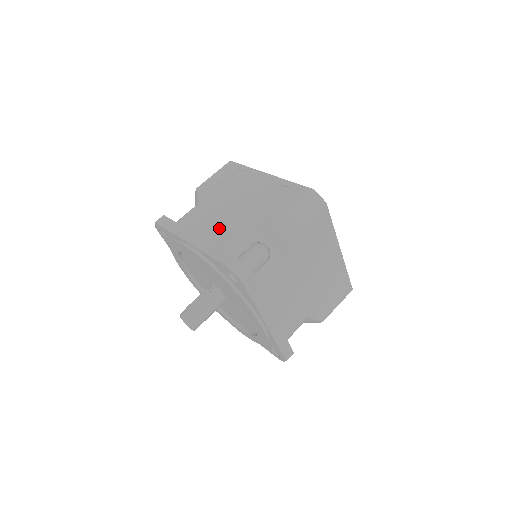
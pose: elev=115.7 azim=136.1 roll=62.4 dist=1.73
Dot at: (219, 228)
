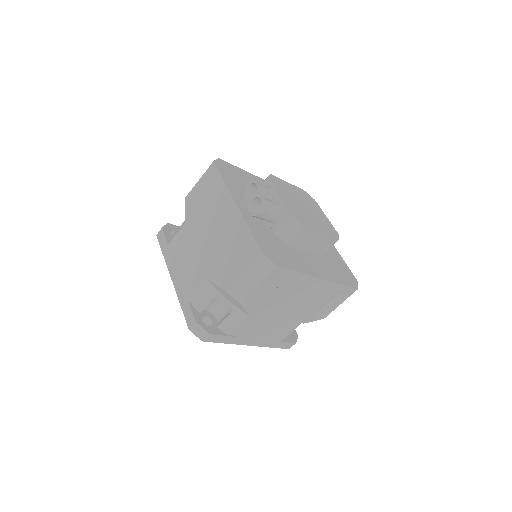
Dot at: (277, 331)
